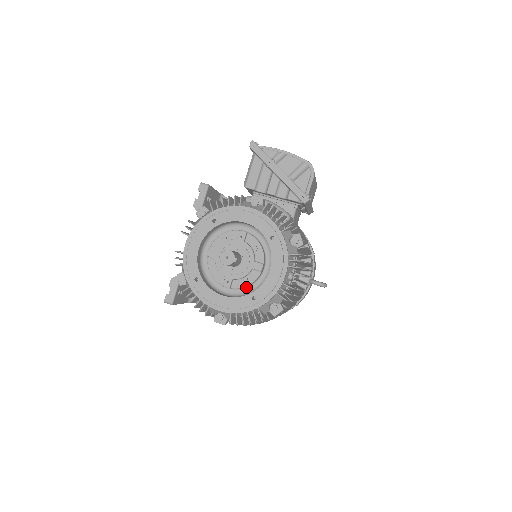
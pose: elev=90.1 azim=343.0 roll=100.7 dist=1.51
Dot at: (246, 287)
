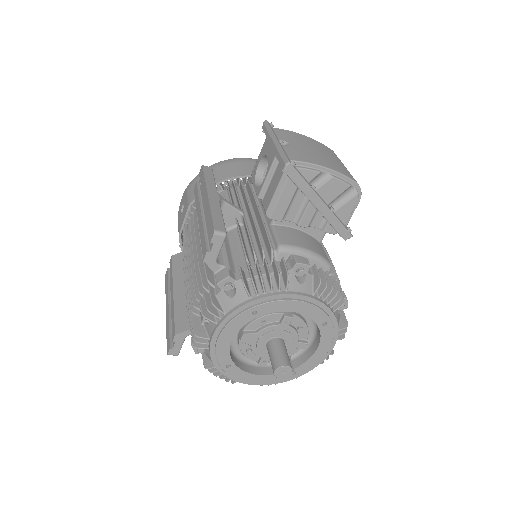
Dot at: occluded
